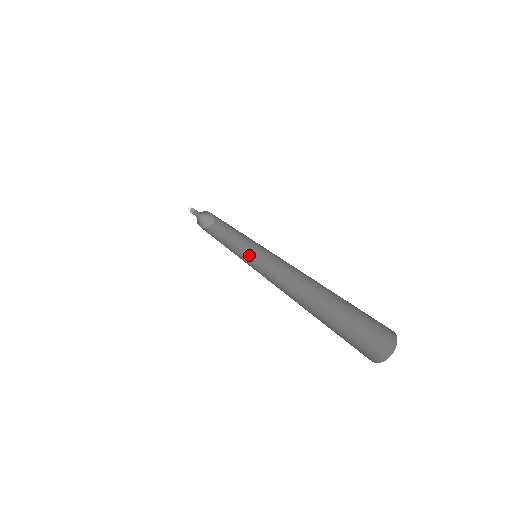
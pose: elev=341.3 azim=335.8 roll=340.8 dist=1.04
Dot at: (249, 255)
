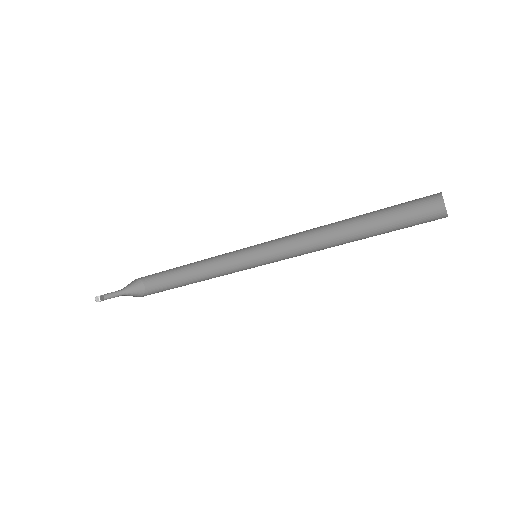
Dot at: (234, 272)
